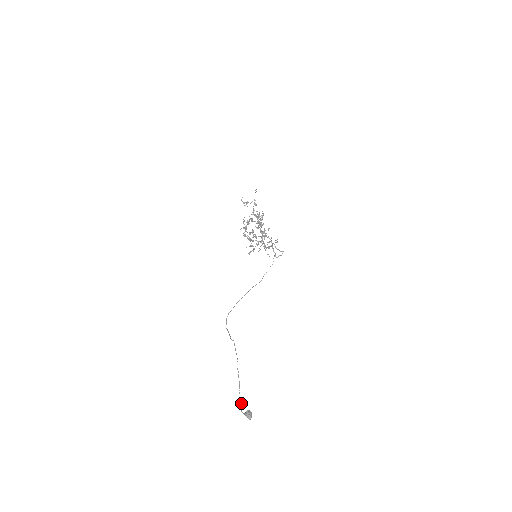
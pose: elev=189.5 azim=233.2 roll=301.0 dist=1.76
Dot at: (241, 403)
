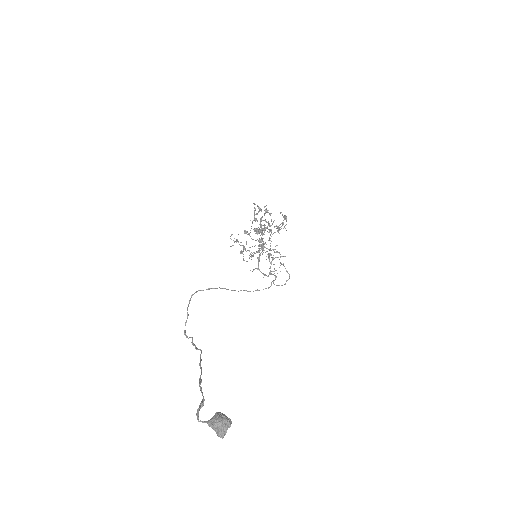
Dot at: (202, 400)
